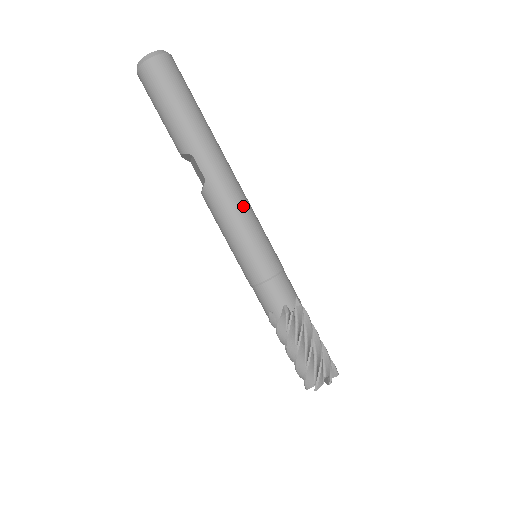
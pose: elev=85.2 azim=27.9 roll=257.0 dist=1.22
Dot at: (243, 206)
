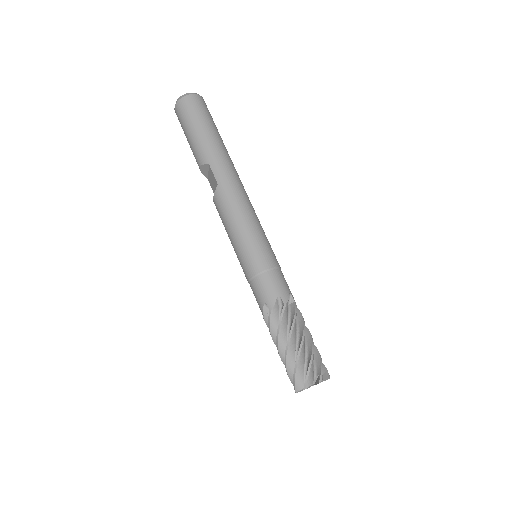
Dot at: (248, 208)
